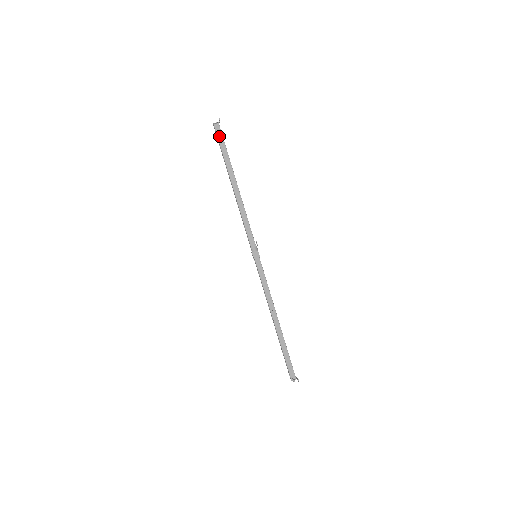
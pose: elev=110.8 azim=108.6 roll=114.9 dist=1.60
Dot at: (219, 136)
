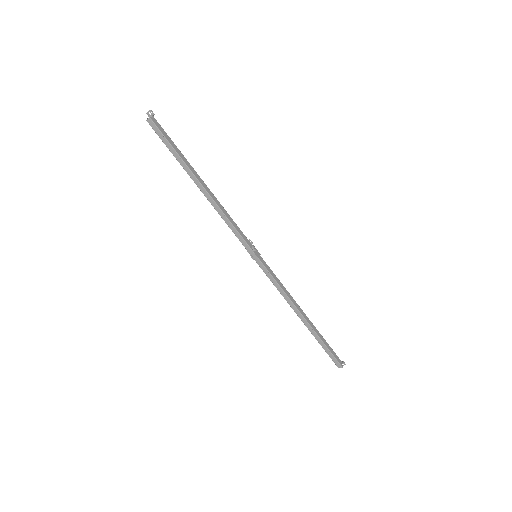
Dot at: (162, 131)
